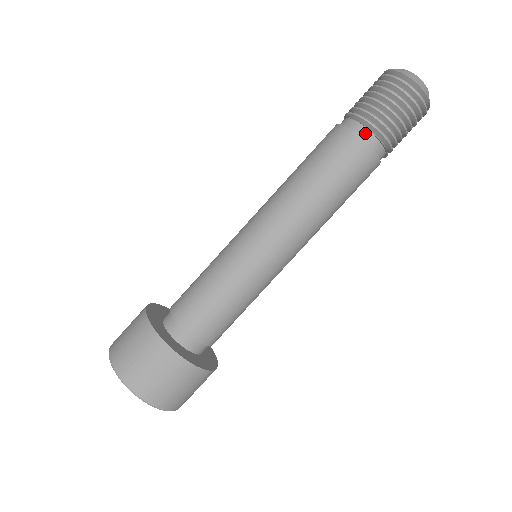
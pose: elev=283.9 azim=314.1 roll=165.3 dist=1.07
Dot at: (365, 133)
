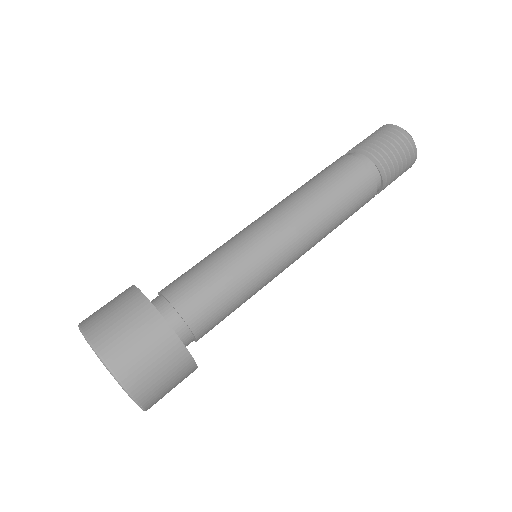
Dot at: (376, 173)
